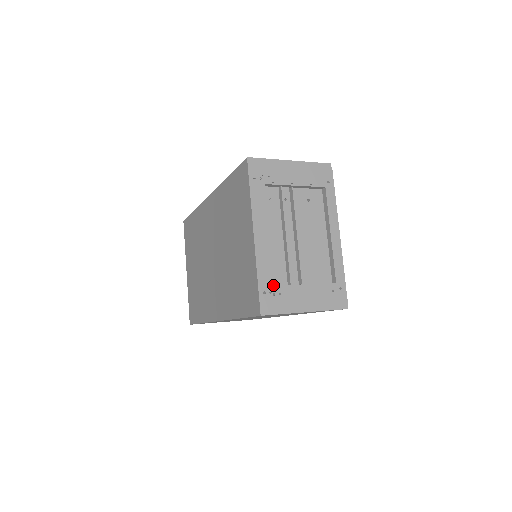
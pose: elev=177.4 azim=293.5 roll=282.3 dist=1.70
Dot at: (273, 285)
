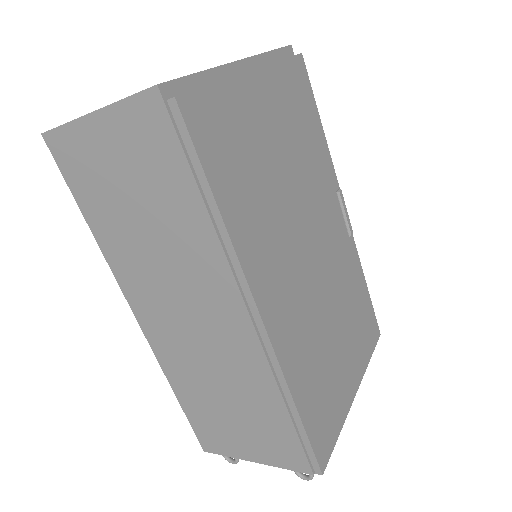
Dot at: occluded
